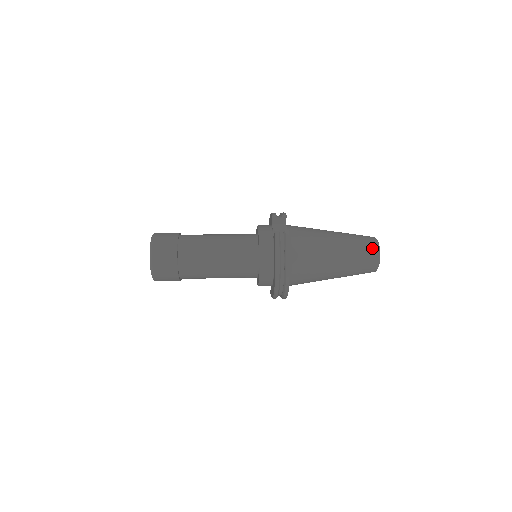
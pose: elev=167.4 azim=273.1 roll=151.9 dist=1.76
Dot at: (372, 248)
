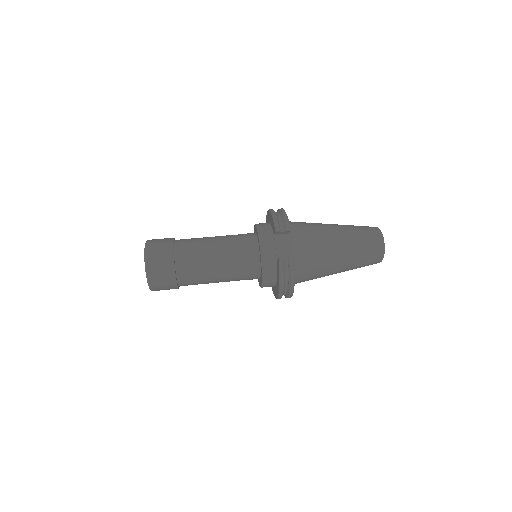
Dot at: (377, 251)
